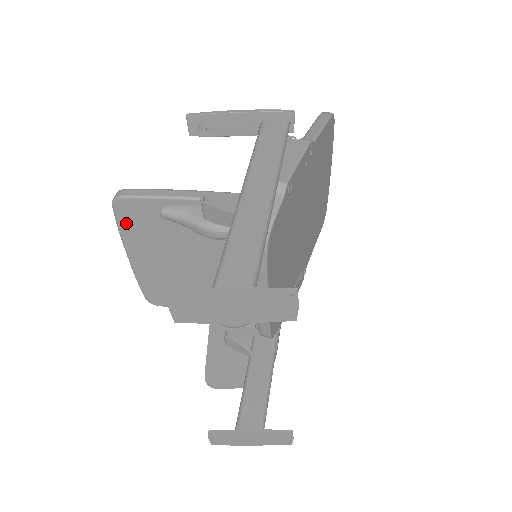
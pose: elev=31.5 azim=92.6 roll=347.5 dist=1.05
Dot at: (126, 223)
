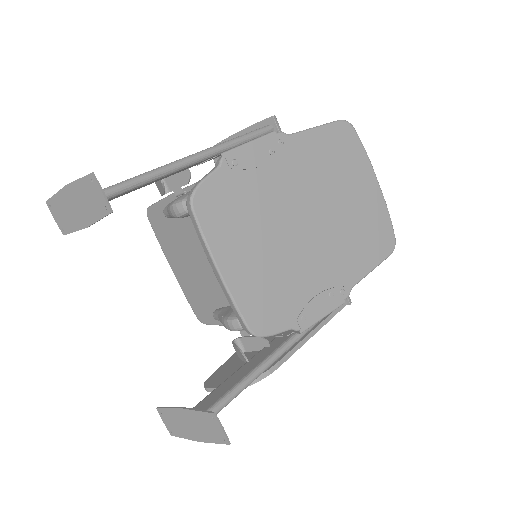
Dot at: (158, 232)
